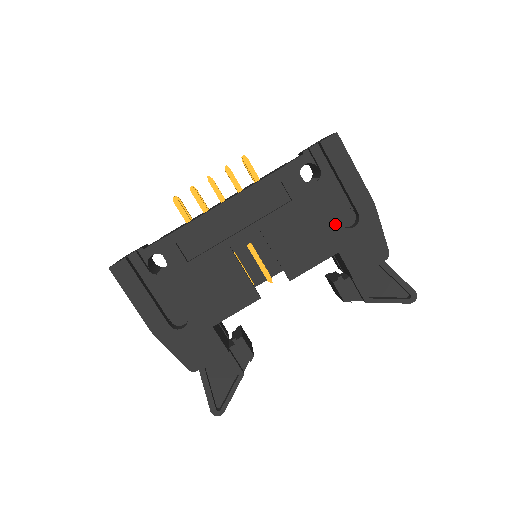
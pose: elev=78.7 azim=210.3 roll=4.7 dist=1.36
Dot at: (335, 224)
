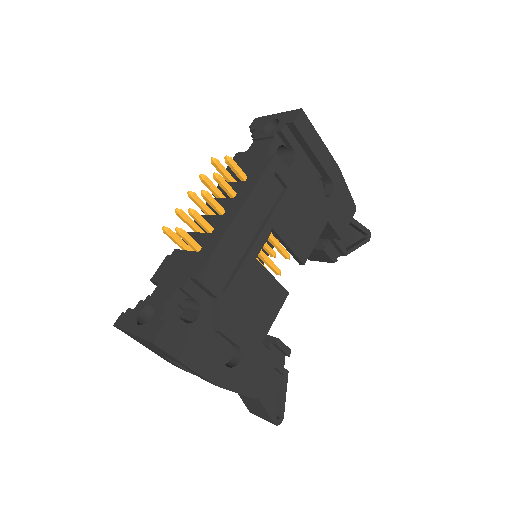
Dot at: (320, 197)
